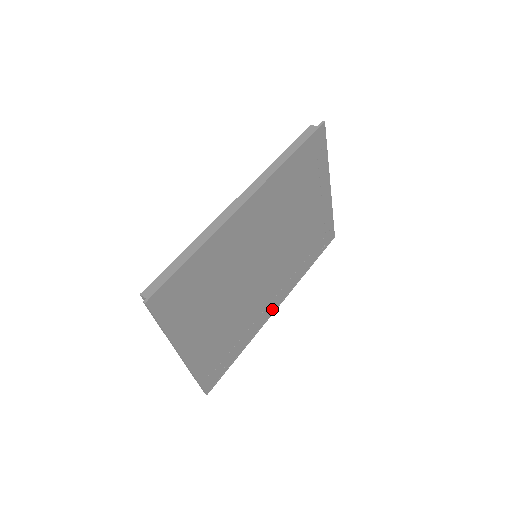
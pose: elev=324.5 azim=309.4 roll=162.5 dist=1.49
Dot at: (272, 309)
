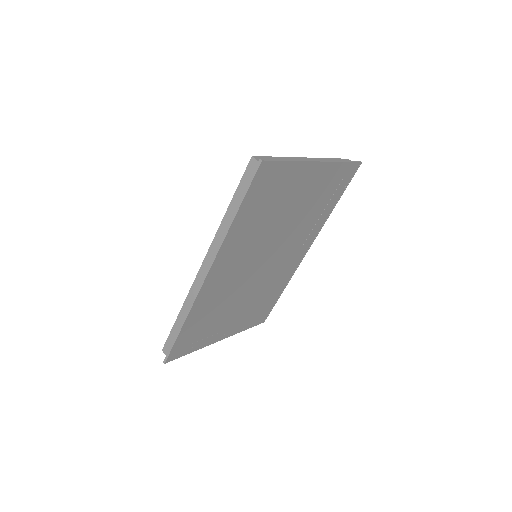
Dot at: (301, 257)
